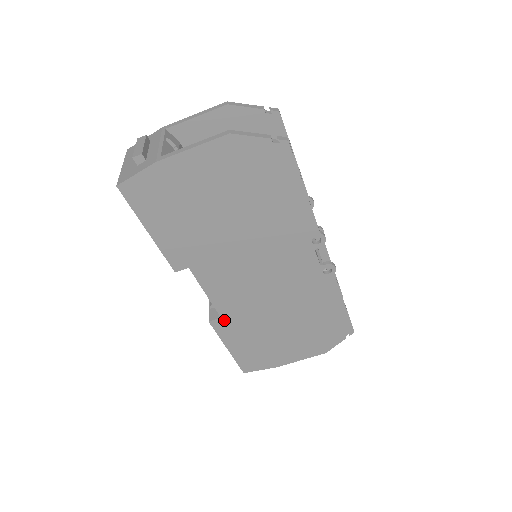
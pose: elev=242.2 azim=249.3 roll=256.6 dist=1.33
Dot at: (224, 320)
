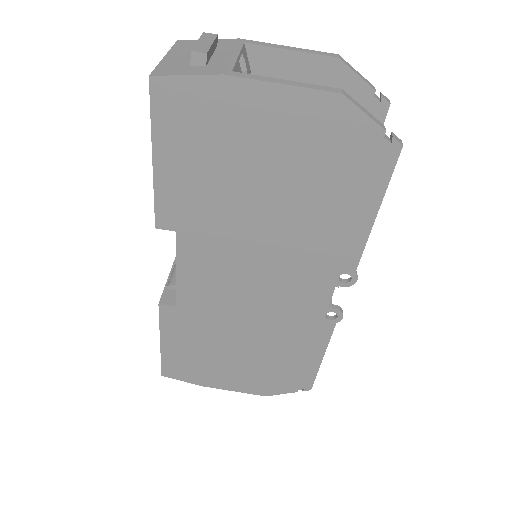
Dot at: (178, 311)
